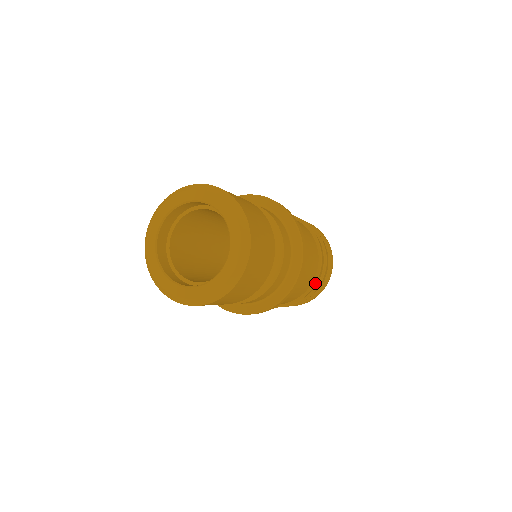
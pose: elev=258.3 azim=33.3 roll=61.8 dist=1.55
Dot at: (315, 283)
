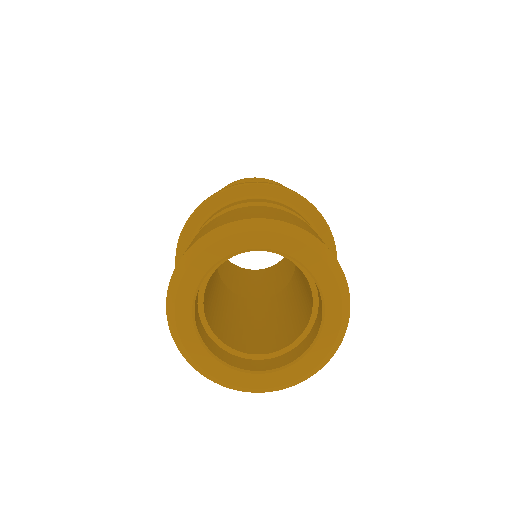
Dot at: occluded
